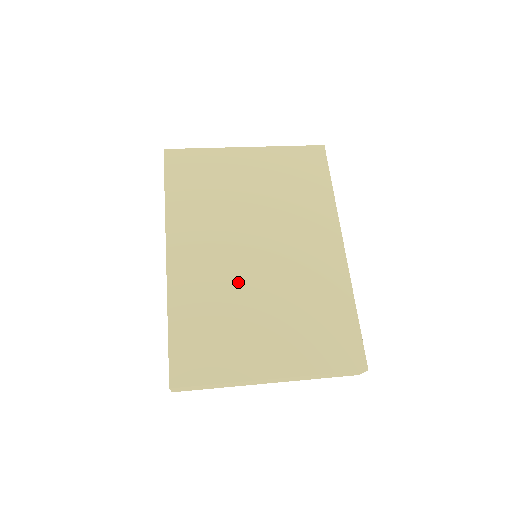
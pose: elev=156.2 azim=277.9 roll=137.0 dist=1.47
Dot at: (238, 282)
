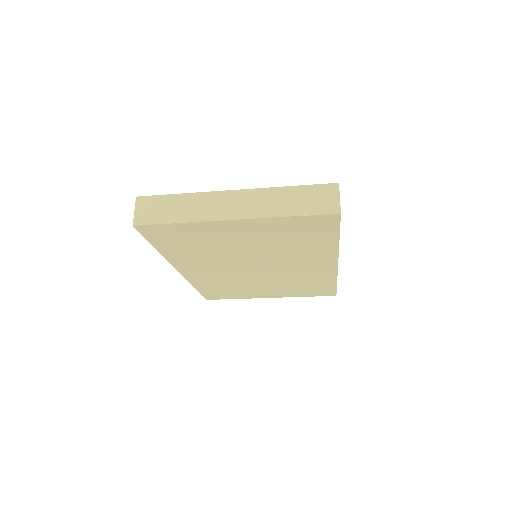
Dot at: occluded
